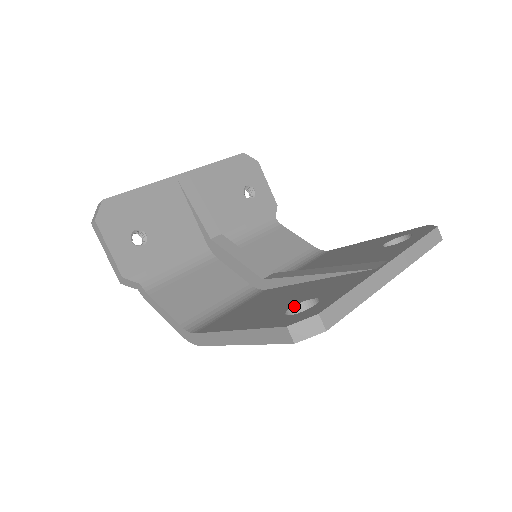
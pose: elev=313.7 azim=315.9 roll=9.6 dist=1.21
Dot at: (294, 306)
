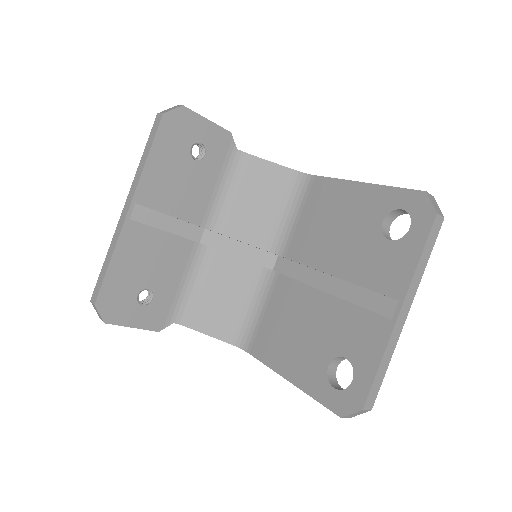
Dot at: (330, 363)
